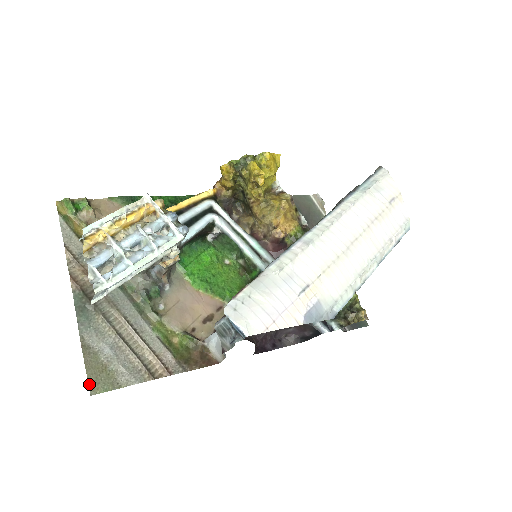
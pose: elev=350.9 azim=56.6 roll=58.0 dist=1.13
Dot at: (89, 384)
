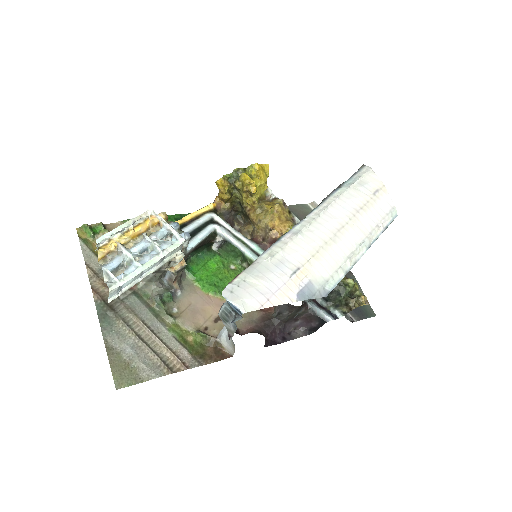
Dot at: (114, 380)
